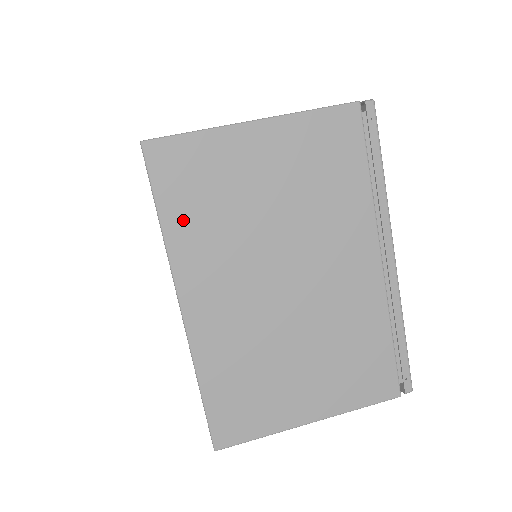
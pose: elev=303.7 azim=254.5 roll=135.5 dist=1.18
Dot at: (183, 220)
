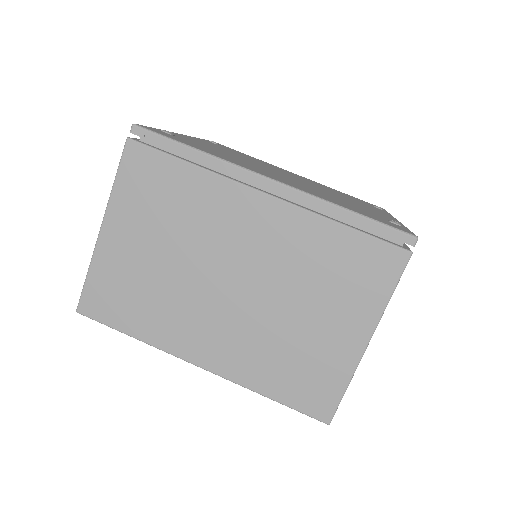
Dot at: (139, 322)
